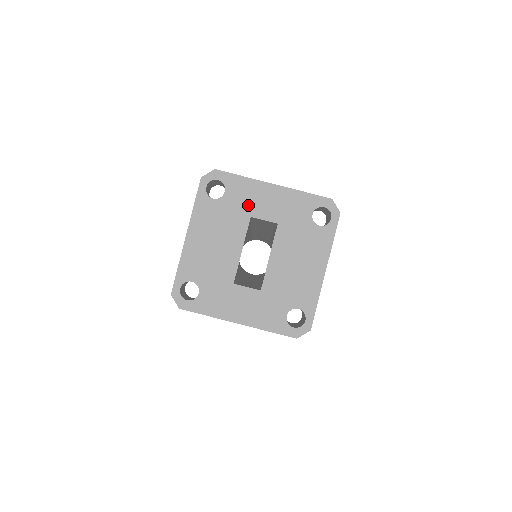
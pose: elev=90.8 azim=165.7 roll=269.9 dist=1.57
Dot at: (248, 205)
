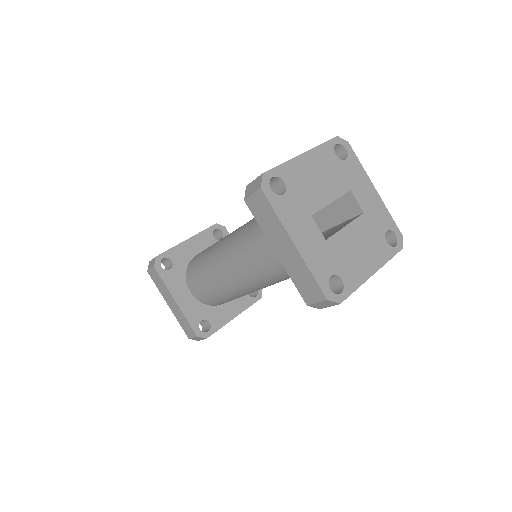
Dot at: (354, 182)
